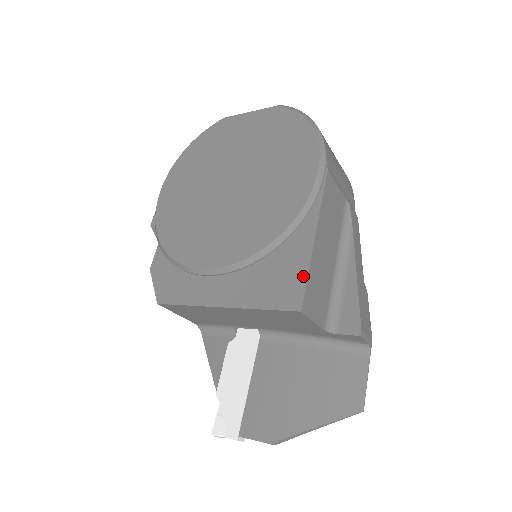
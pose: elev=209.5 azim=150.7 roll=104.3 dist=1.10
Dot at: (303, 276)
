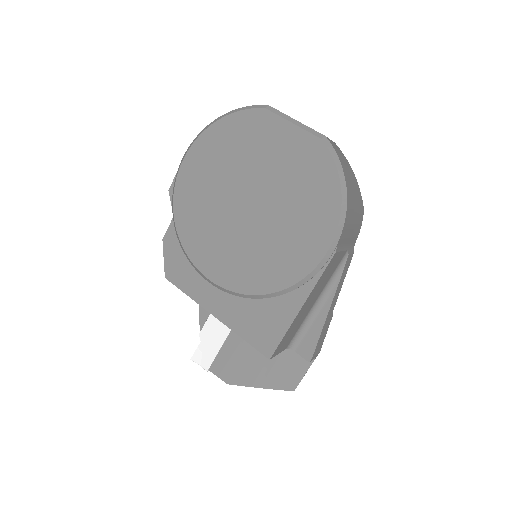
Dot at: (280, 335)
